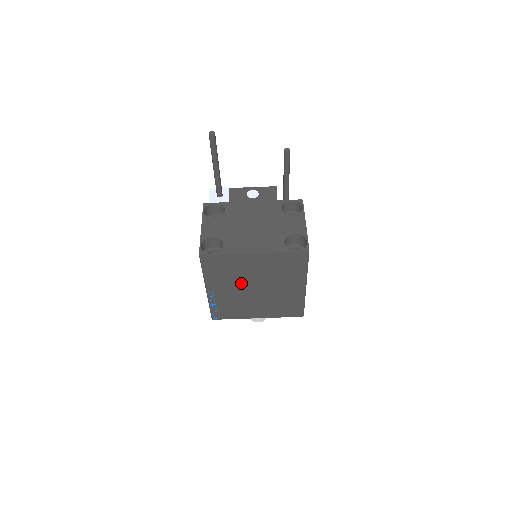
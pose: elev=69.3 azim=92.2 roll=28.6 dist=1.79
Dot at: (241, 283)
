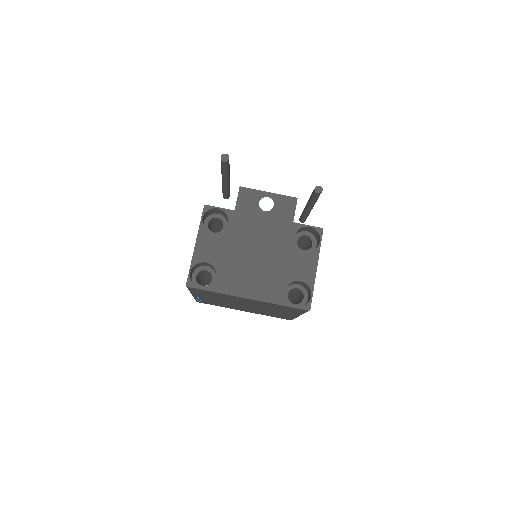
Dot at: (230, 301)
